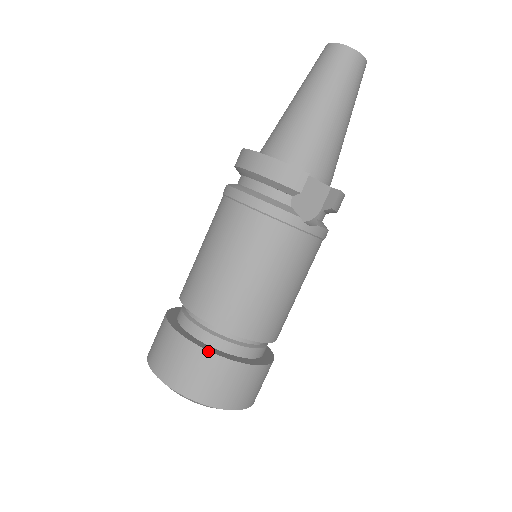
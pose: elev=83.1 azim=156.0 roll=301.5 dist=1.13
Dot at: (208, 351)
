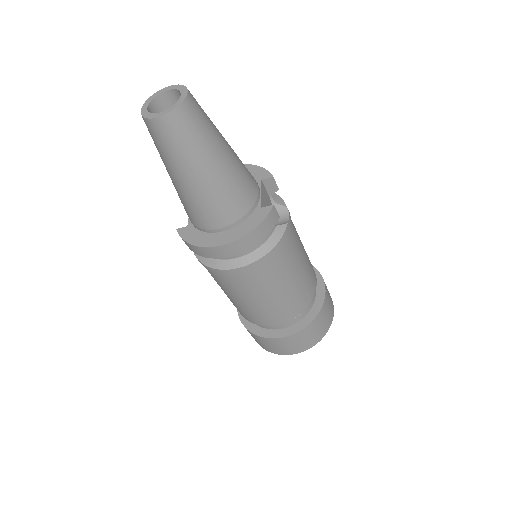
Dot at: (317, 315)
